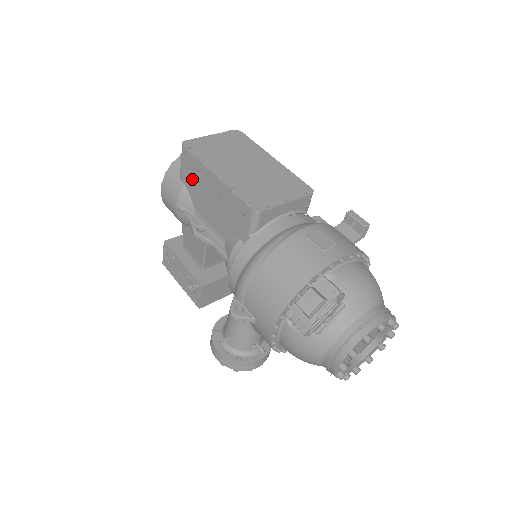
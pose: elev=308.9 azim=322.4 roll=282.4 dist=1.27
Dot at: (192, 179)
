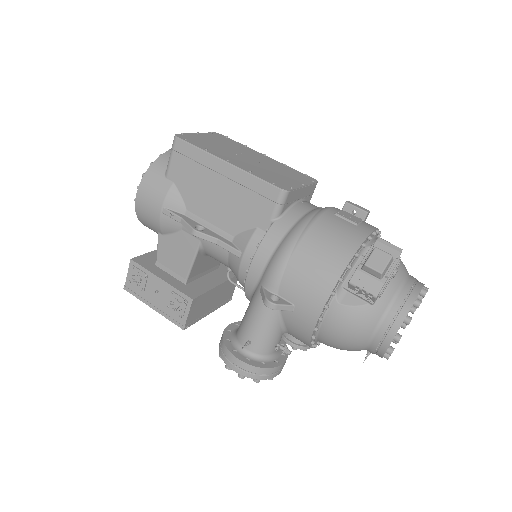
Dot at: (187, 174)
